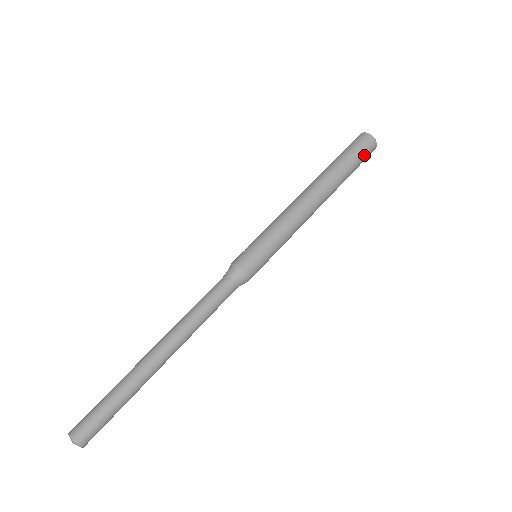
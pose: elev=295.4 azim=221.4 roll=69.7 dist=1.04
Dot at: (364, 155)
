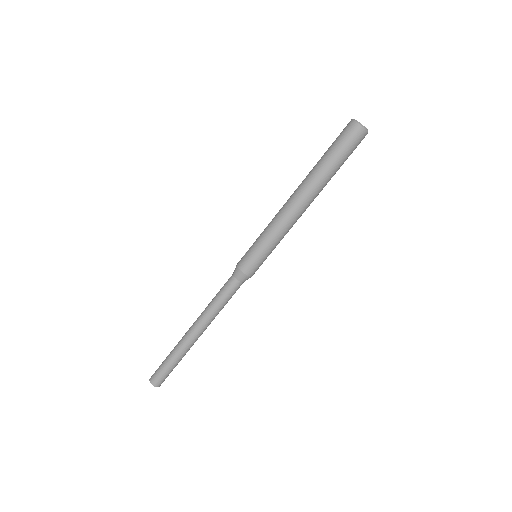
Dot at: (353, 148)
